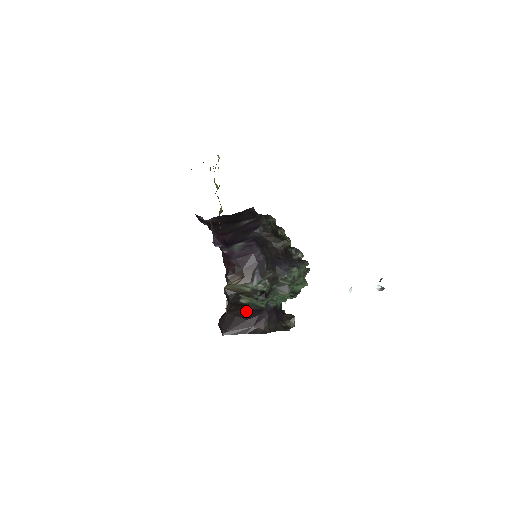
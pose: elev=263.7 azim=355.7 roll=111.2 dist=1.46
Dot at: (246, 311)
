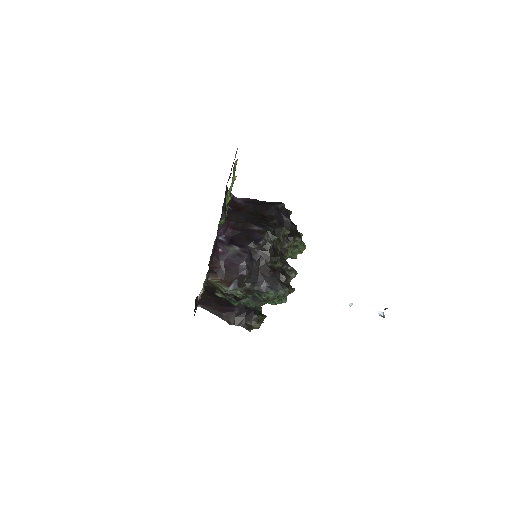
Dot at: (221, 301)
